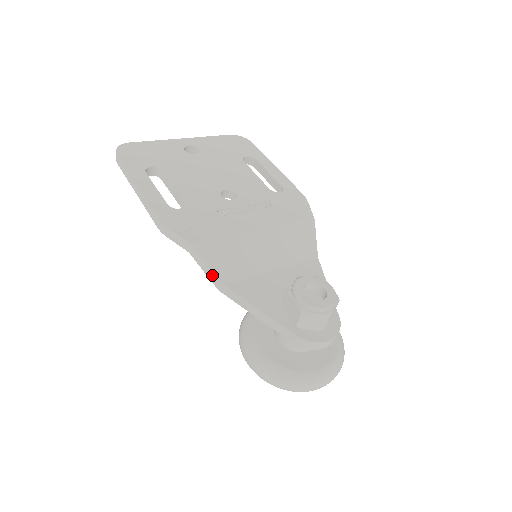
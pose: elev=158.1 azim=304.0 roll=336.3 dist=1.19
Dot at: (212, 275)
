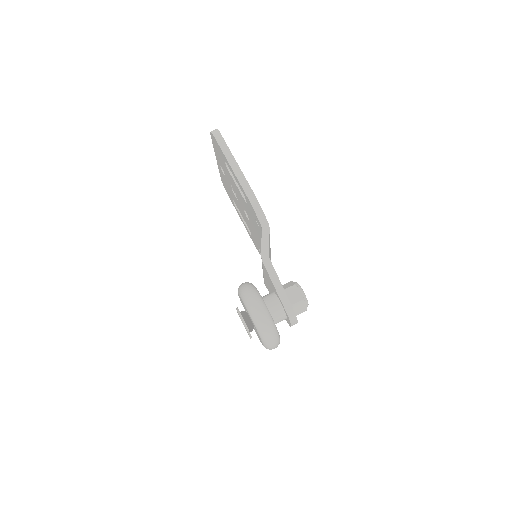
Dot at: (266, 248)
